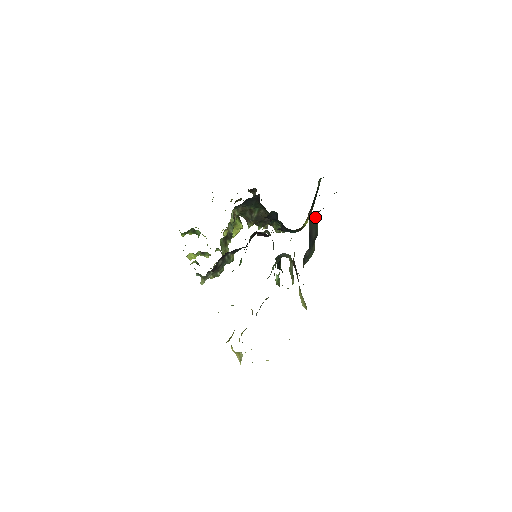
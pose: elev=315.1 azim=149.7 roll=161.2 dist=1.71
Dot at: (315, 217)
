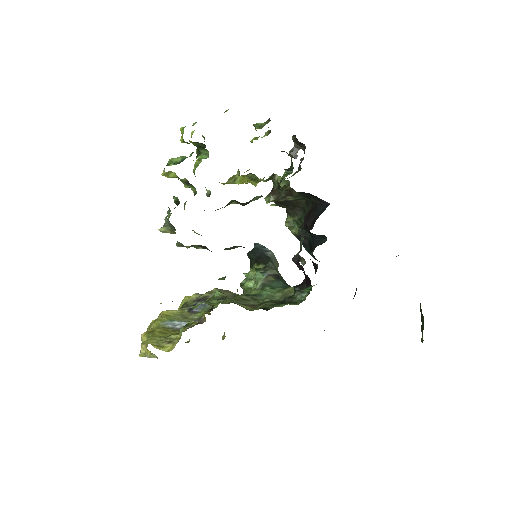
Dot at: occluded
